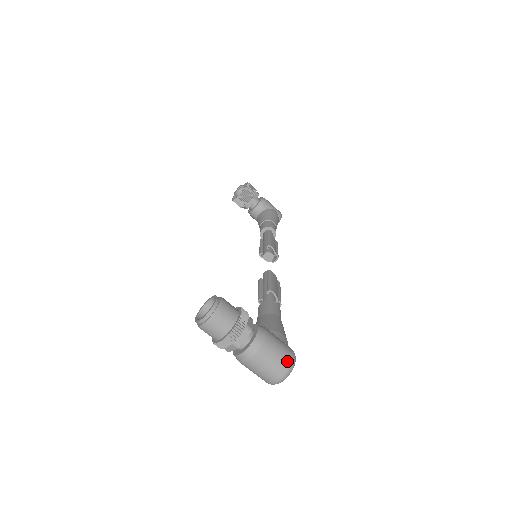
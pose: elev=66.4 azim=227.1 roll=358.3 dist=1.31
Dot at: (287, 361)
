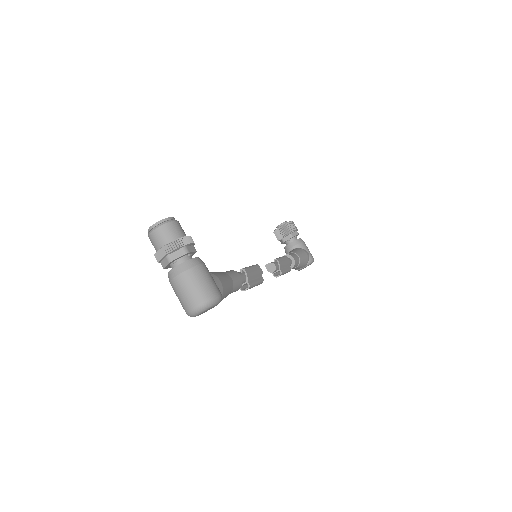
Dot at: (208, 294)
